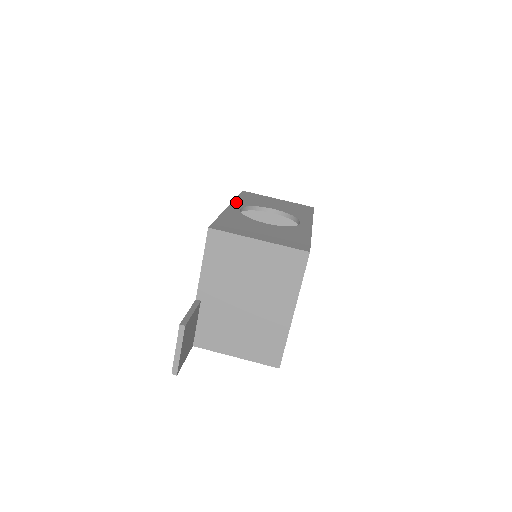
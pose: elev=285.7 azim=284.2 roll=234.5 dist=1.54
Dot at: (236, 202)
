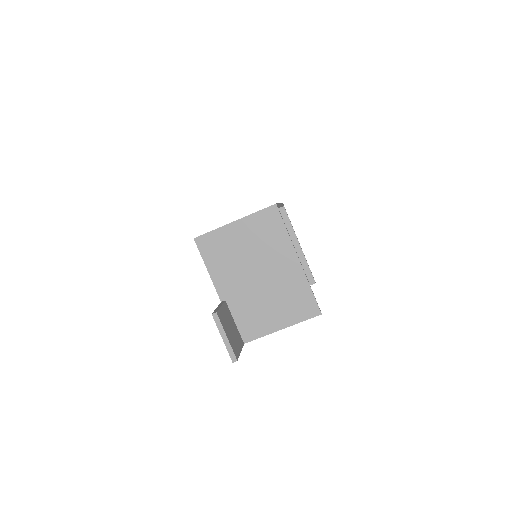
Dot at: occluded
